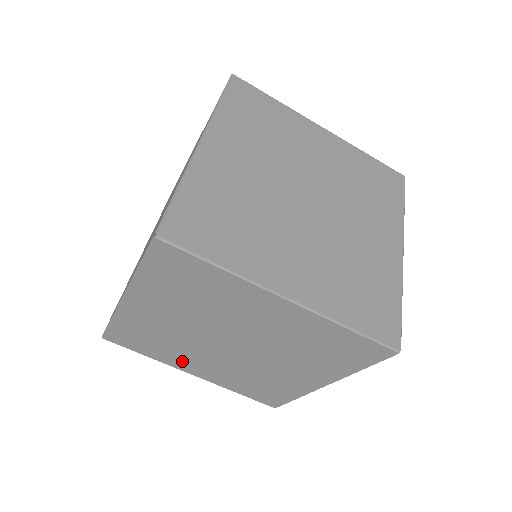
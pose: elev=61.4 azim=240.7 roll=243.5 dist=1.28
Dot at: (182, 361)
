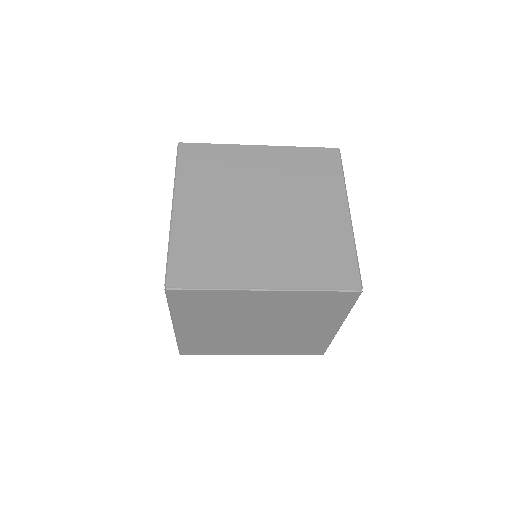
Dot at: (238, 349)
